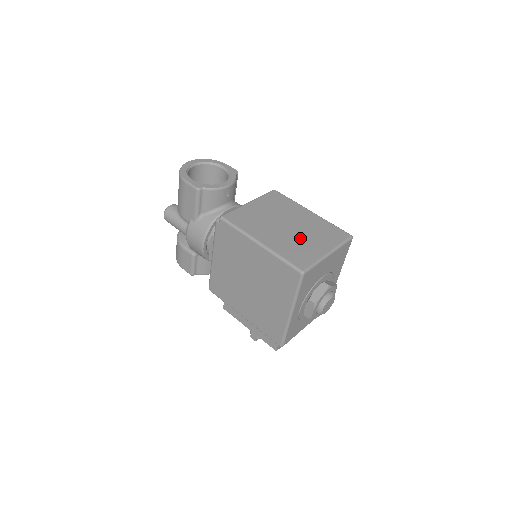
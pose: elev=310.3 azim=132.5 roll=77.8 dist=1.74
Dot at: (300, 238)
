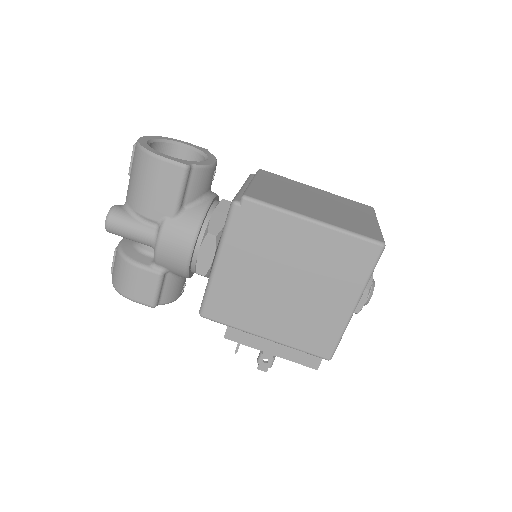
Dot at: (341, 212)
